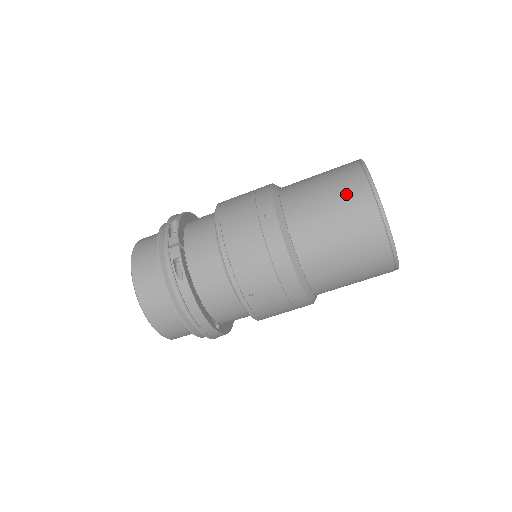
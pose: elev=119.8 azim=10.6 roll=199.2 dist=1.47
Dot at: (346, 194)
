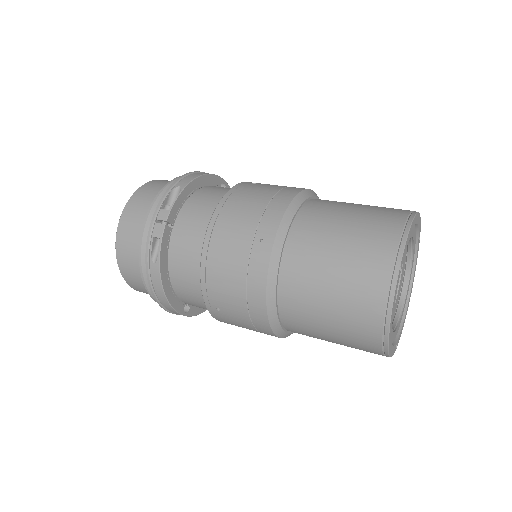
Dot at: (361, 264)
